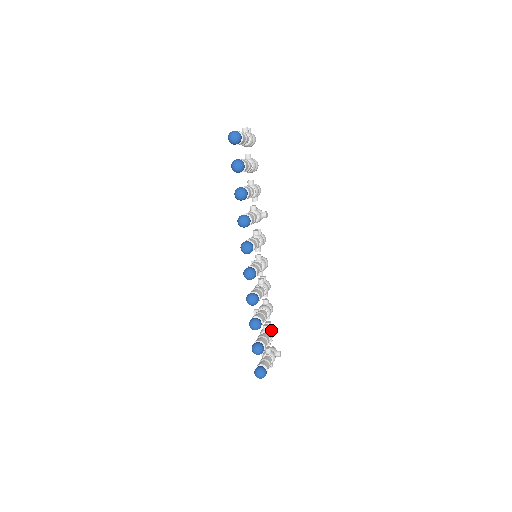
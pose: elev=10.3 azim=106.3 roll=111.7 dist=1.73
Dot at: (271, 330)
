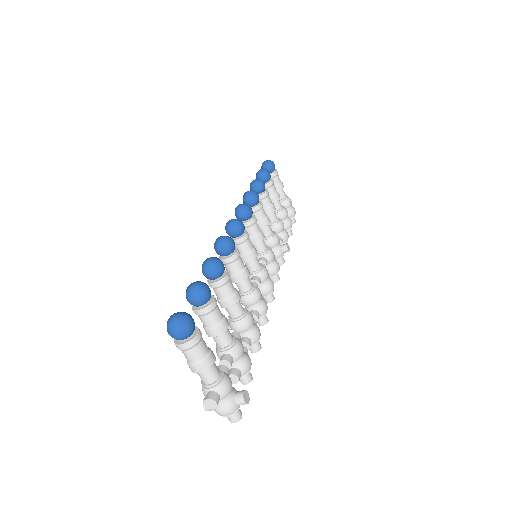
Dot at: (242, 345)
